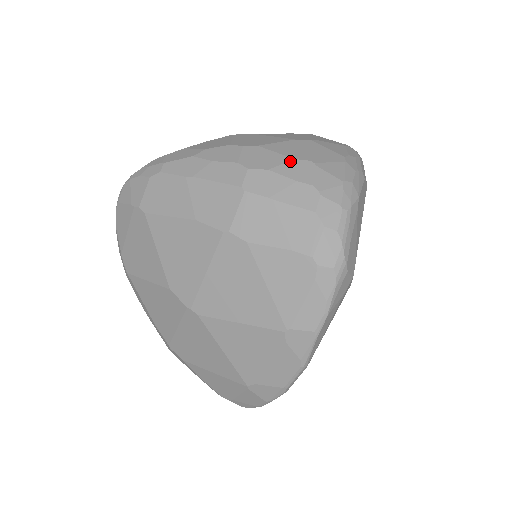
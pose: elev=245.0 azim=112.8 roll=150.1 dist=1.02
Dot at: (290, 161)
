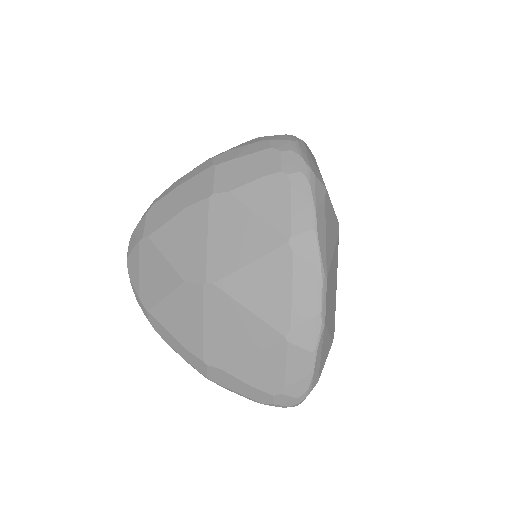
Dot at: (243, 143)
